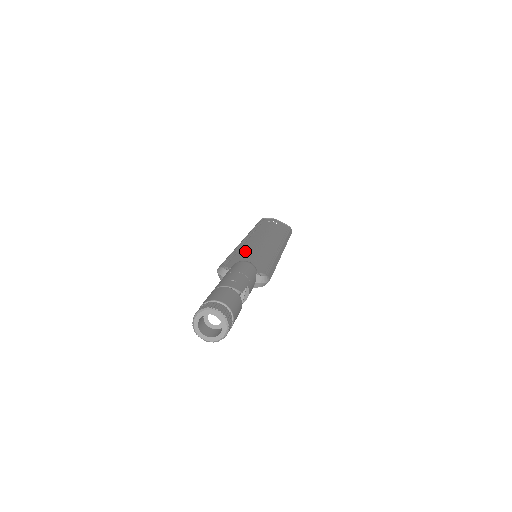
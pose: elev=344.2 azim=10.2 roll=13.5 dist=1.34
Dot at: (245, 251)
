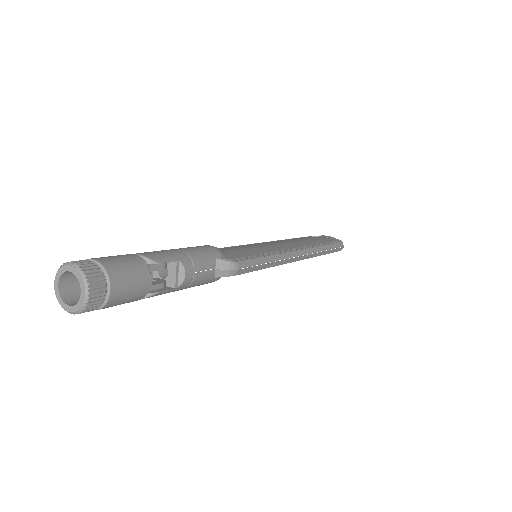
Dot at: (234, 247)
